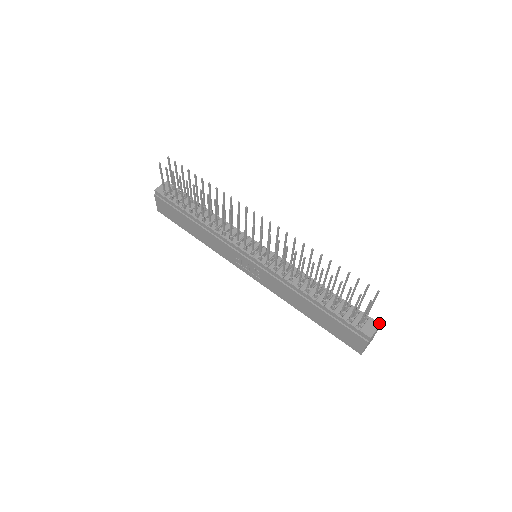
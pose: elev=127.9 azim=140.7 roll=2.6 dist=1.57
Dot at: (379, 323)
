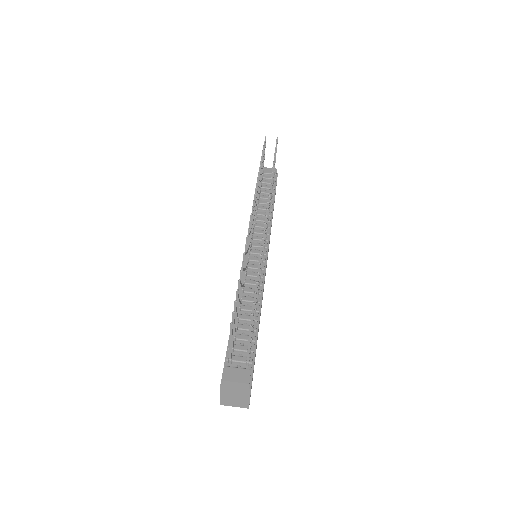
Dot at: (249, 381)
